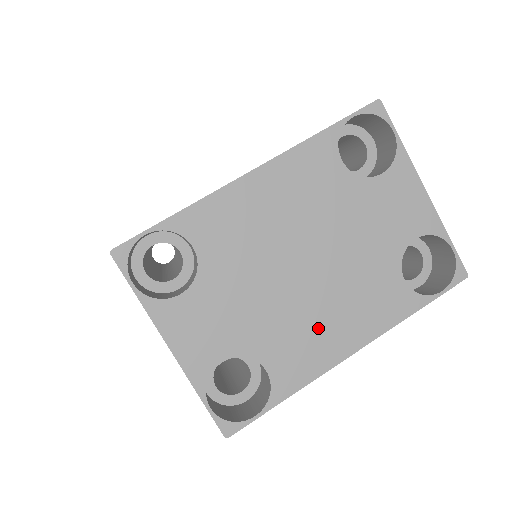
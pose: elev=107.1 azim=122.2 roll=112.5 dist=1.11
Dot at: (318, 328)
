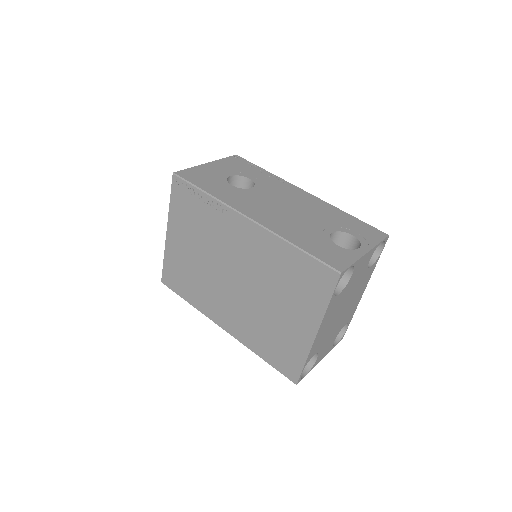
Dot at: (353, 305)
